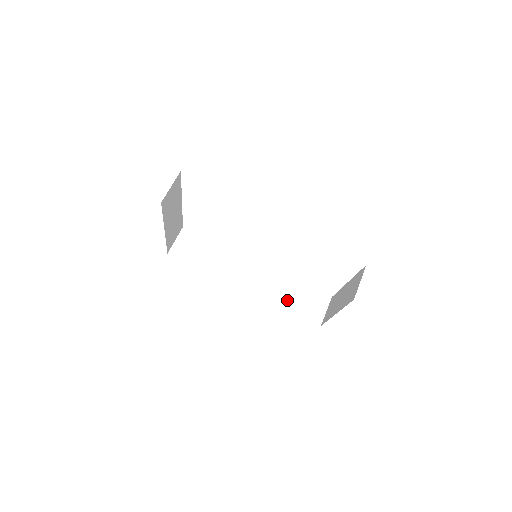
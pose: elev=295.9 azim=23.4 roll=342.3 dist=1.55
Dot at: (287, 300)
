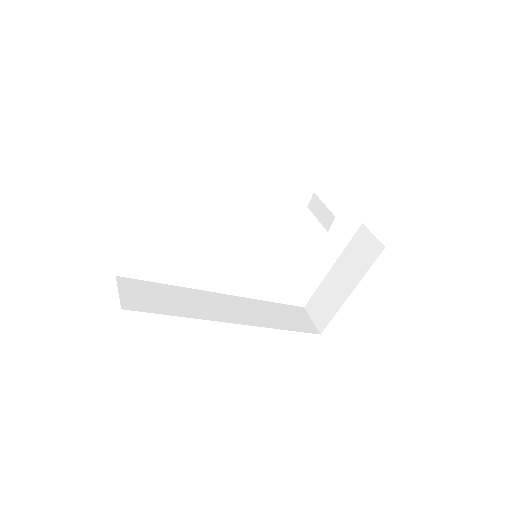
Dot at: (277, 321)
